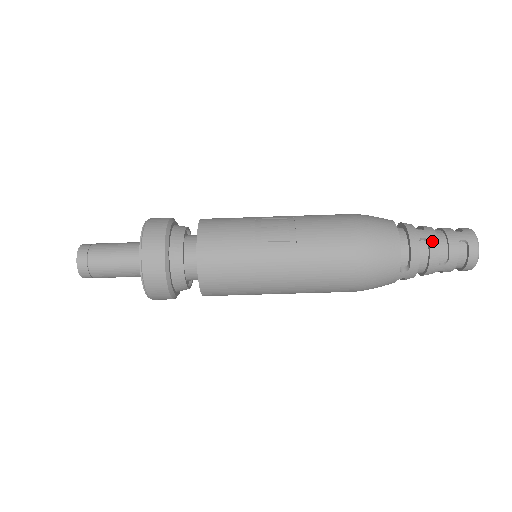
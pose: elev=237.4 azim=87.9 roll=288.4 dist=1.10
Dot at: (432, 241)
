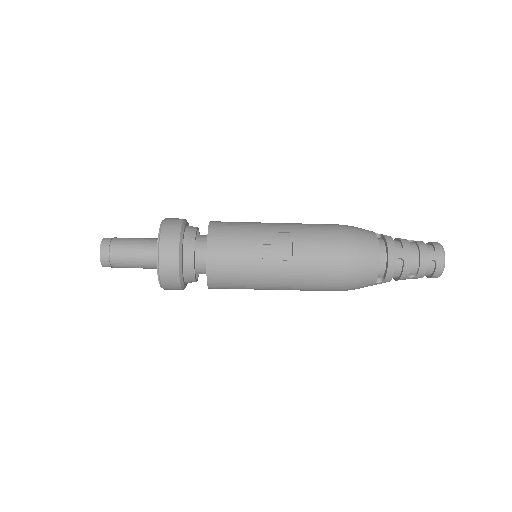
Dot at: (407, 261)
